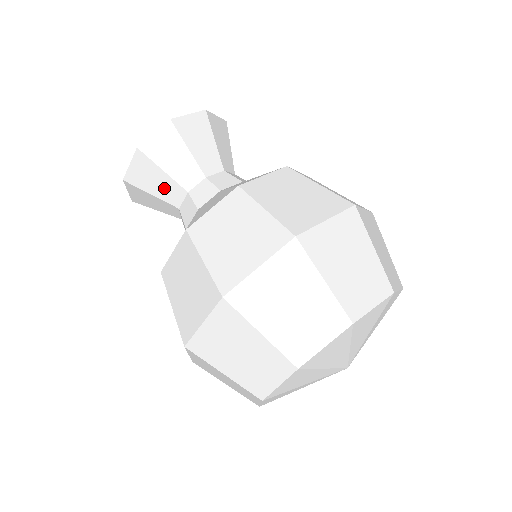
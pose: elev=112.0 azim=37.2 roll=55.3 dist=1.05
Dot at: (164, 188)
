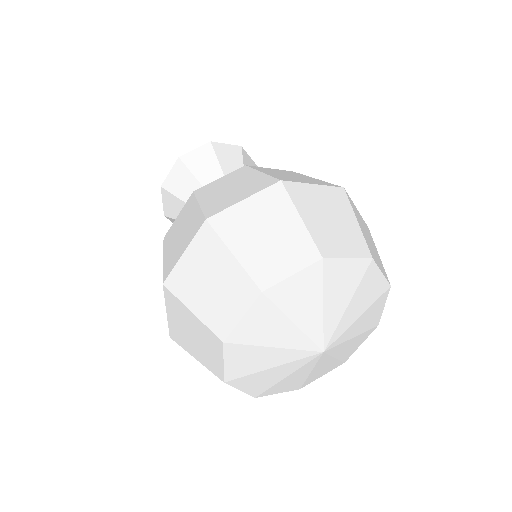
Dot at: occluded
